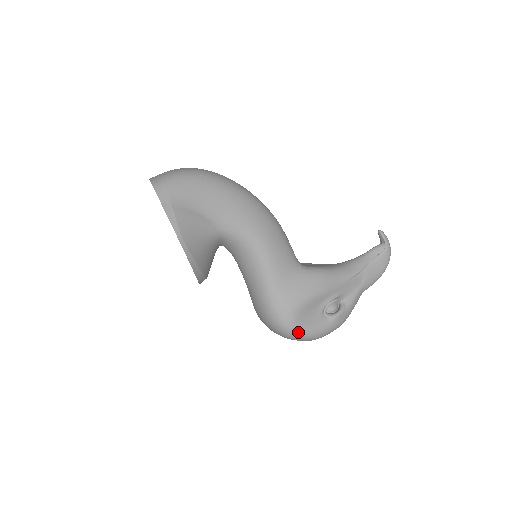
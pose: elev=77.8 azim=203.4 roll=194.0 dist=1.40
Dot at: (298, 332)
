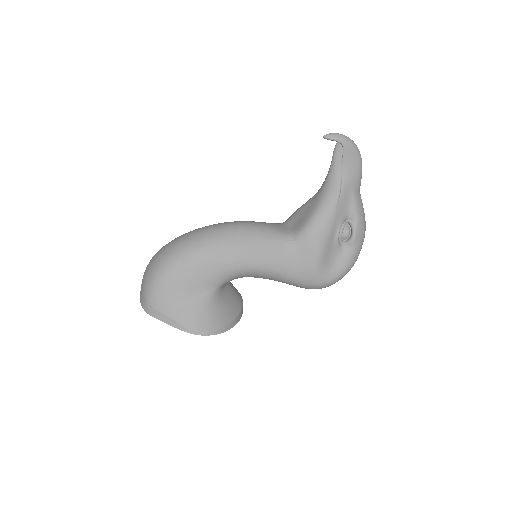
Dot at: (336, 280)
